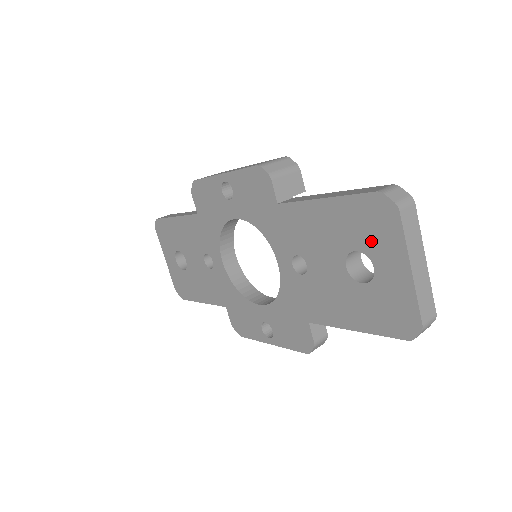
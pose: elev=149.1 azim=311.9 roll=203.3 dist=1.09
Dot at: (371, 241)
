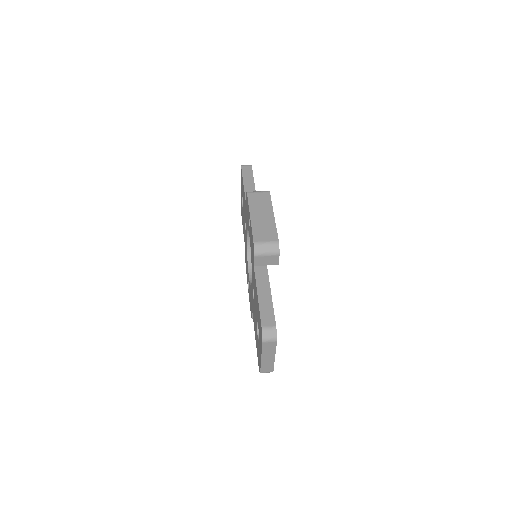
Dot at: (259, 333)
